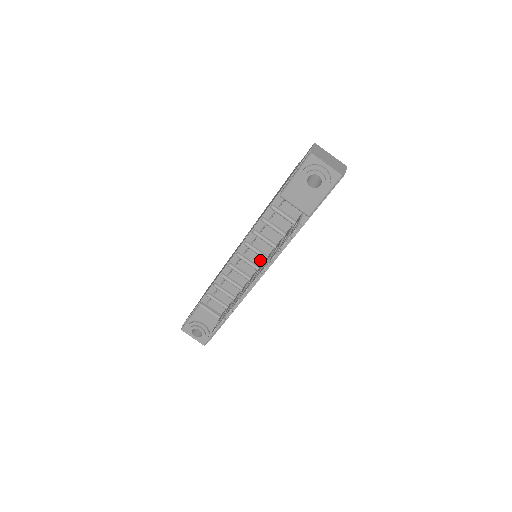
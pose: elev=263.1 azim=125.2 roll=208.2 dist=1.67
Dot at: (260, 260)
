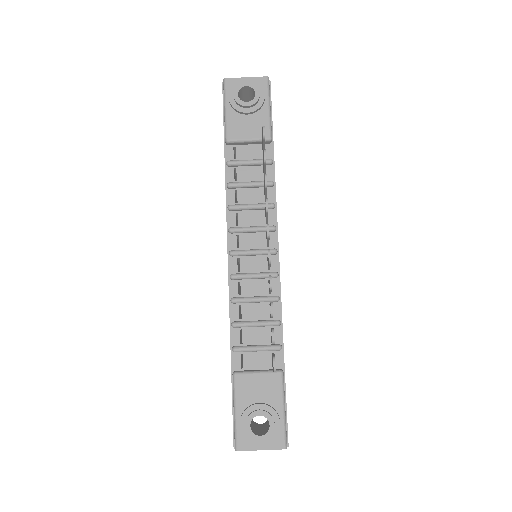
Dot at: (261, 240)
